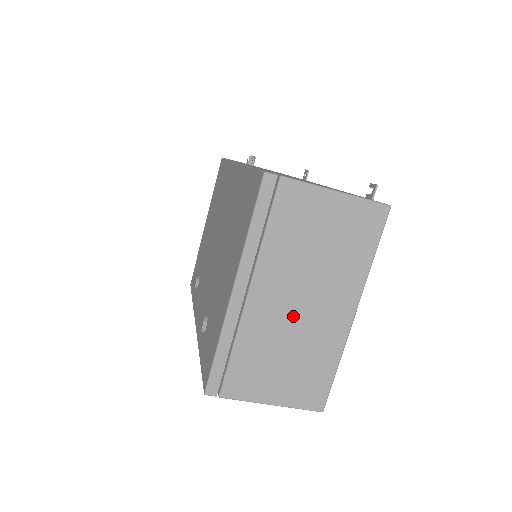
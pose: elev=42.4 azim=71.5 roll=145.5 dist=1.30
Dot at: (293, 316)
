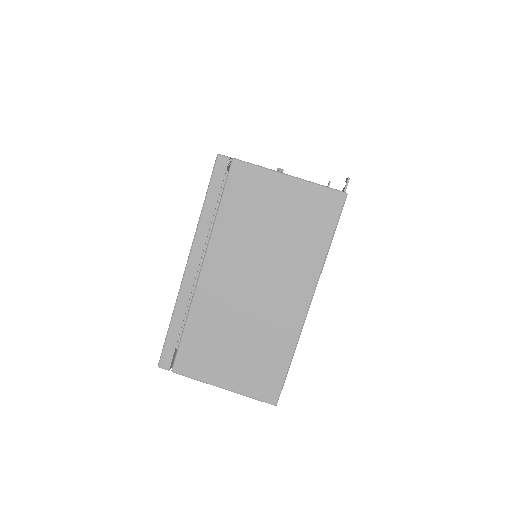
Dot at: (244, 298)
